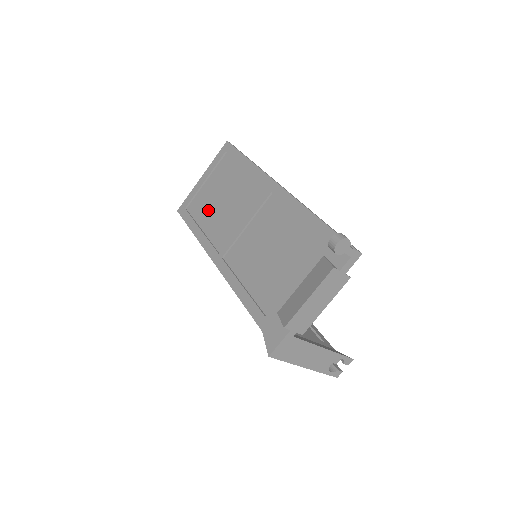
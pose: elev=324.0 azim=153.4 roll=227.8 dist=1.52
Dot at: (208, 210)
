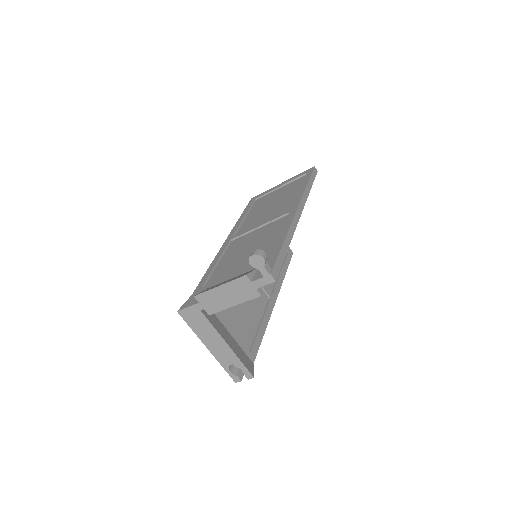
Dot at: (260, 207)
